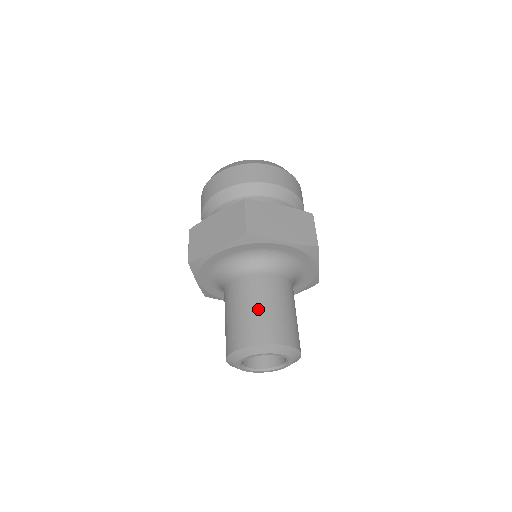
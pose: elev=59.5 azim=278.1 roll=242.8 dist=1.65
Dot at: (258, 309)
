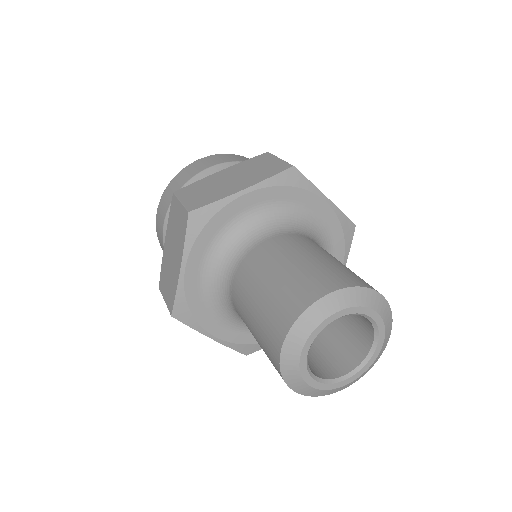
Dot at: (271, 283)
